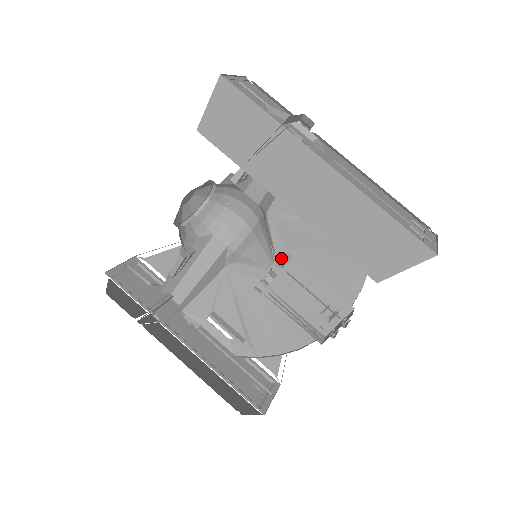
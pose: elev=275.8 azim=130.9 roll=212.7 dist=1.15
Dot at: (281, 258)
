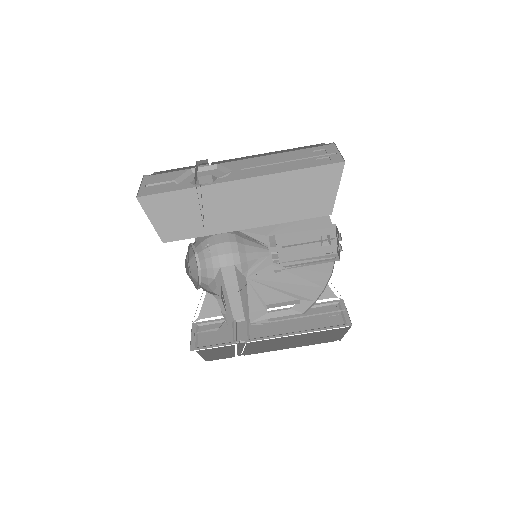
Dot at: (269, 241)
